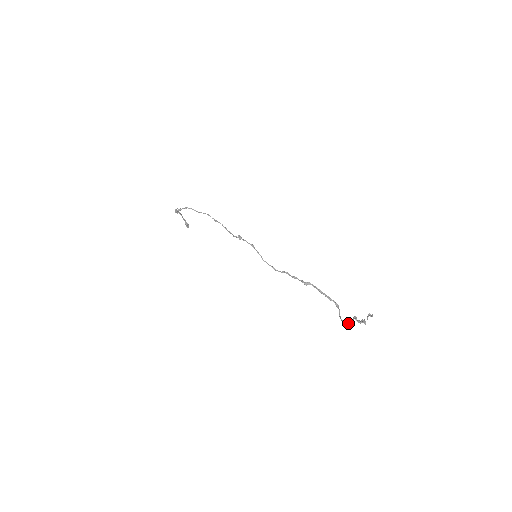
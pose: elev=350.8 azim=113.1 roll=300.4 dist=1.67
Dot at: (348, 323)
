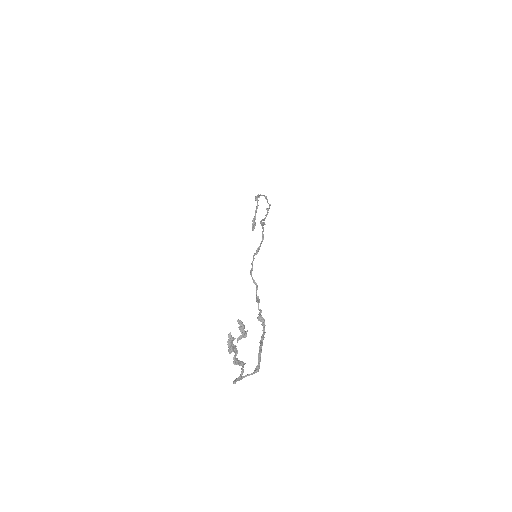
Dot at: (234, 382)
